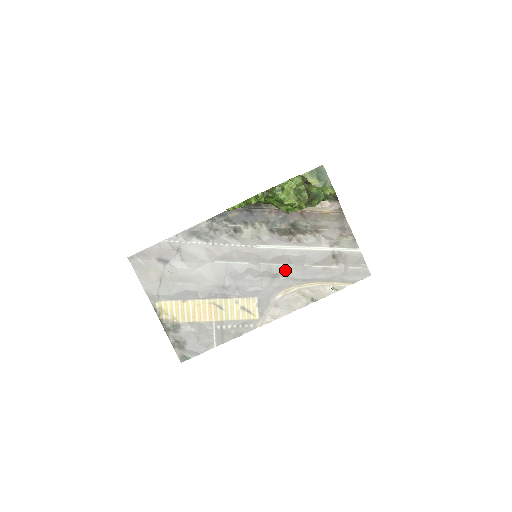
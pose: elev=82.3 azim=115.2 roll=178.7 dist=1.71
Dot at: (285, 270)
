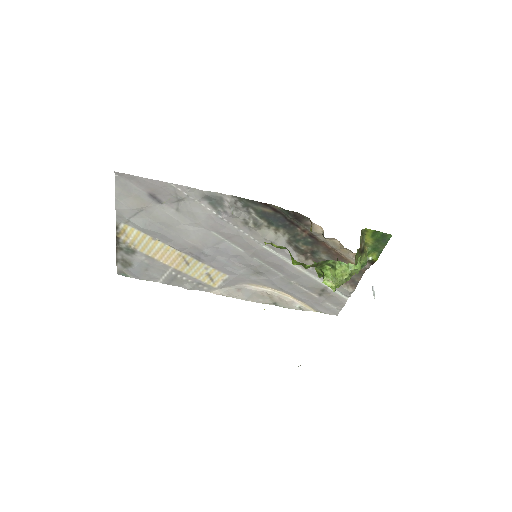
Dot at: (272, 274)
